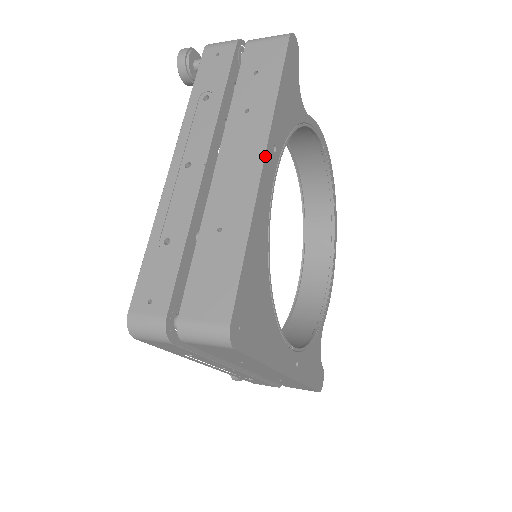
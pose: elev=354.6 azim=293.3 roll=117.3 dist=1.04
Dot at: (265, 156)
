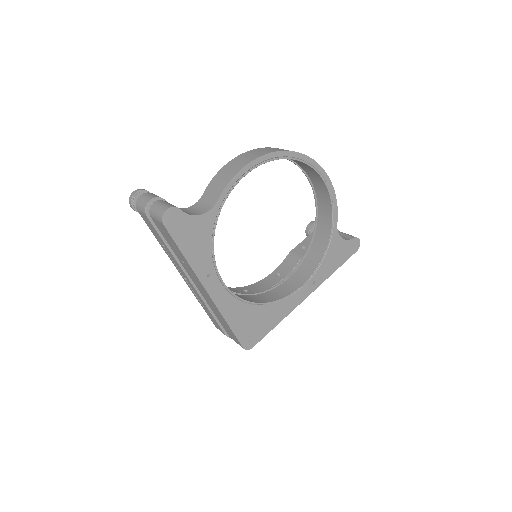
Dot at: (206, 290)
